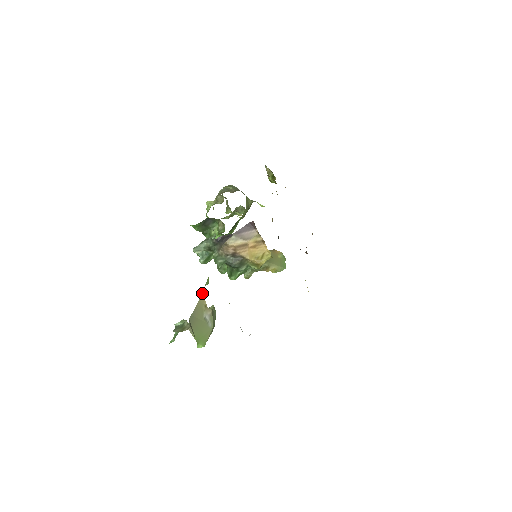
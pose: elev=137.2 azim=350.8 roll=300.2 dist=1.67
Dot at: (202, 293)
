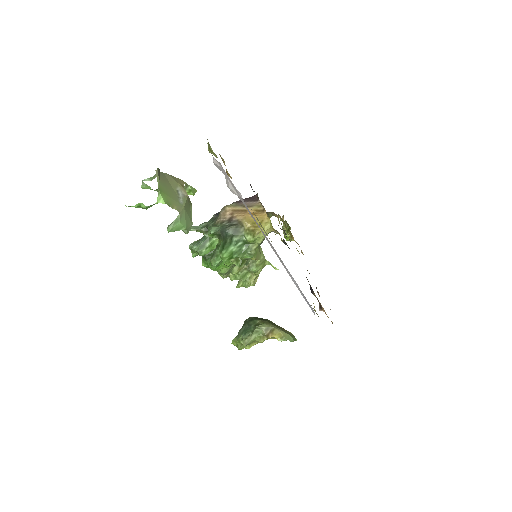
Dot at: (183, 181)
